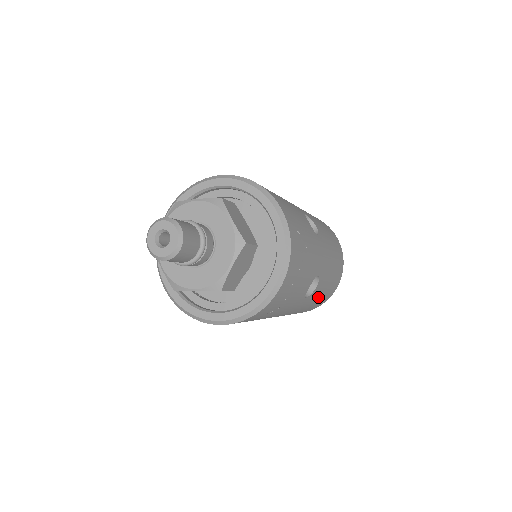
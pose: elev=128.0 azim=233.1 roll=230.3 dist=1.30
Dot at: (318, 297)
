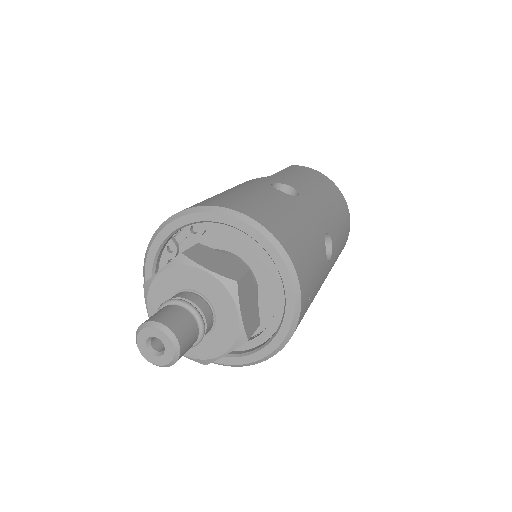
Dot at: occluded
